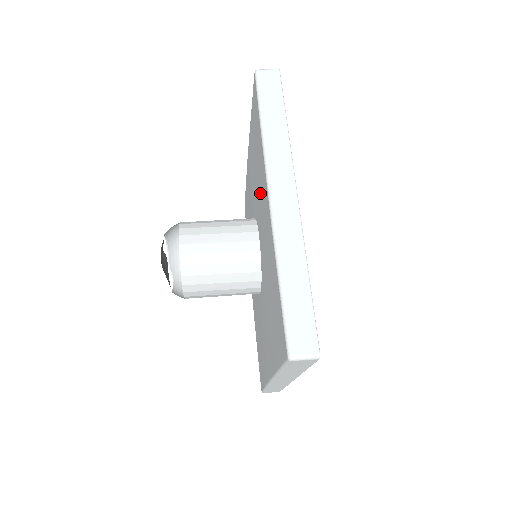
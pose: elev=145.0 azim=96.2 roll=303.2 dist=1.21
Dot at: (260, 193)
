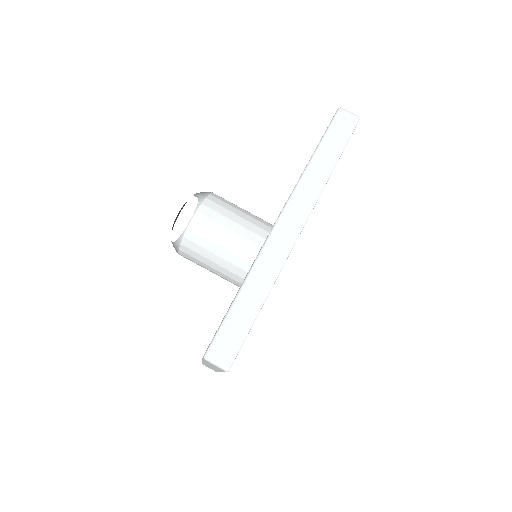
Dot at: occluded
